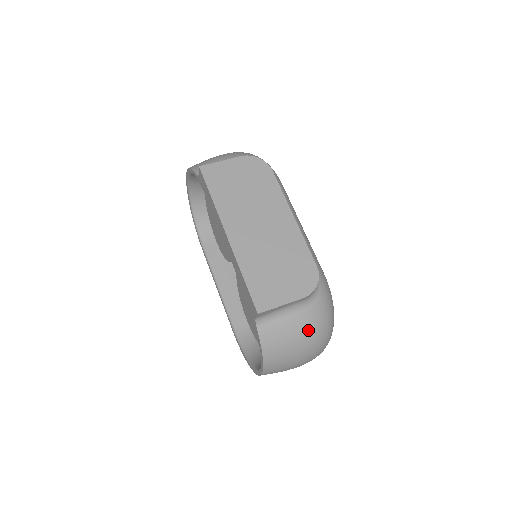
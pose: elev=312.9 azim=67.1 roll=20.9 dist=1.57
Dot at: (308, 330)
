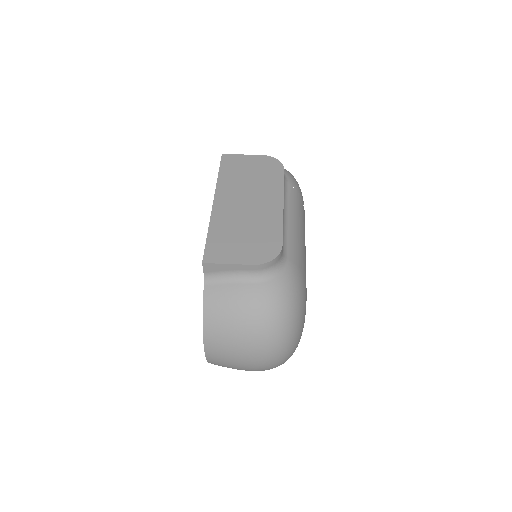
Dot at: (255, 308)
